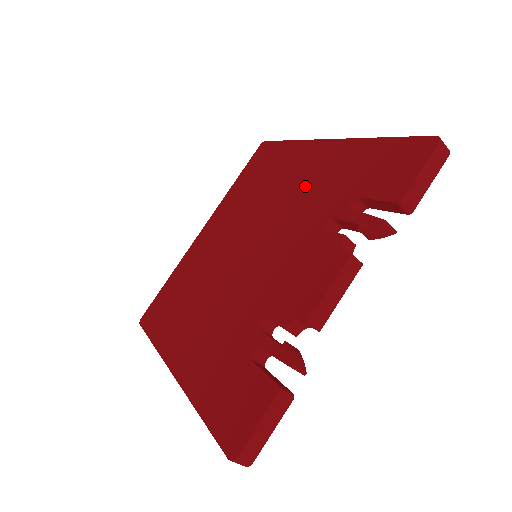
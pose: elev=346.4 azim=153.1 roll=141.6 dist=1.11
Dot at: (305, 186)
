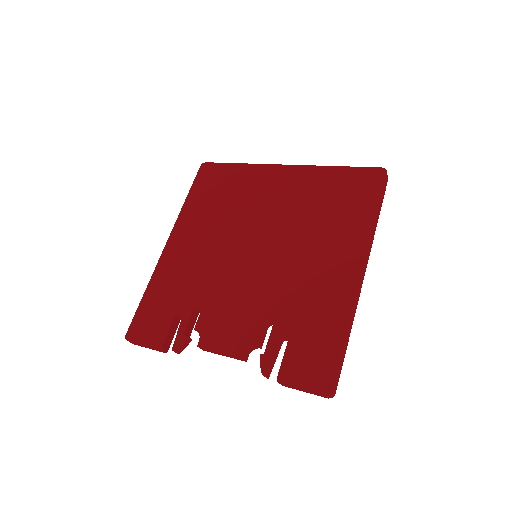
Dot at: (311, 275)
